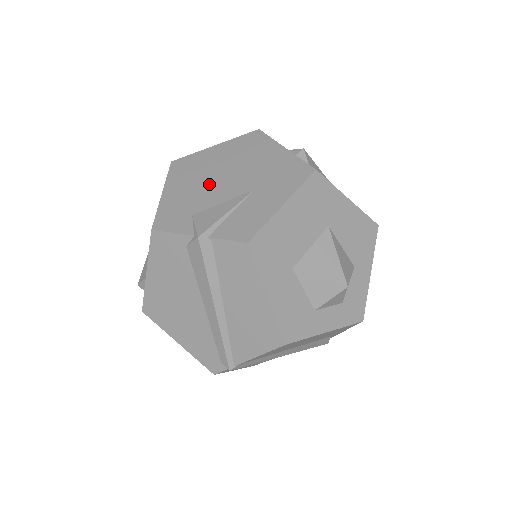
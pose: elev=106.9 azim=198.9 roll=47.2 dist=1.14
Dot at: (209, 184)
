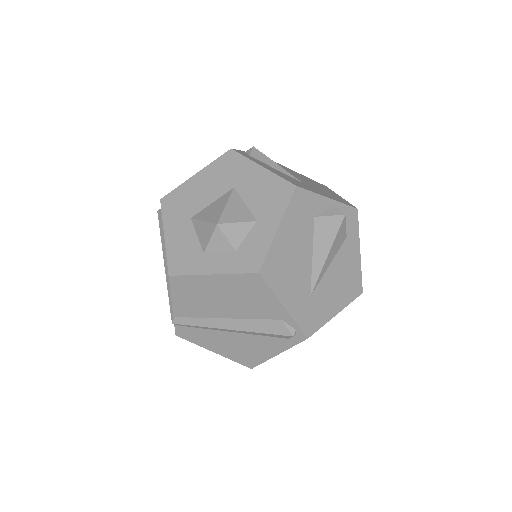
Dot at: occluded
